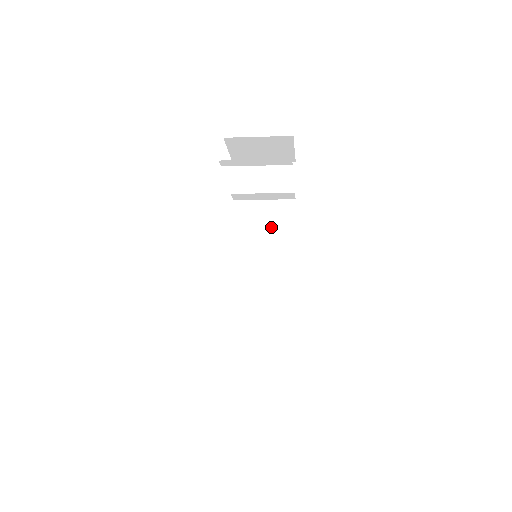
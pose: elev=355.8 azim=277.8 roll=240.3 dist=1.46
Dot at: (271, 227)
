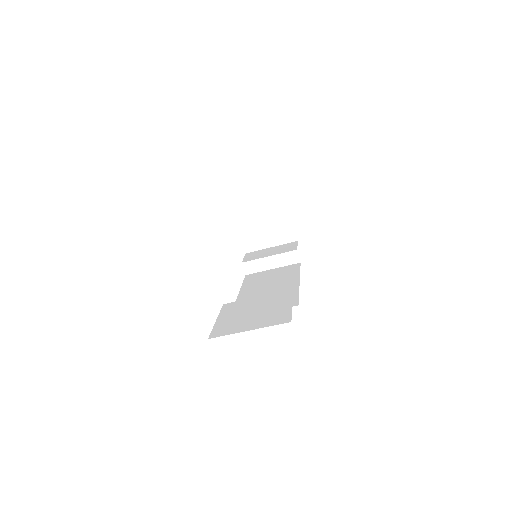
Dot at: (278, 277)
